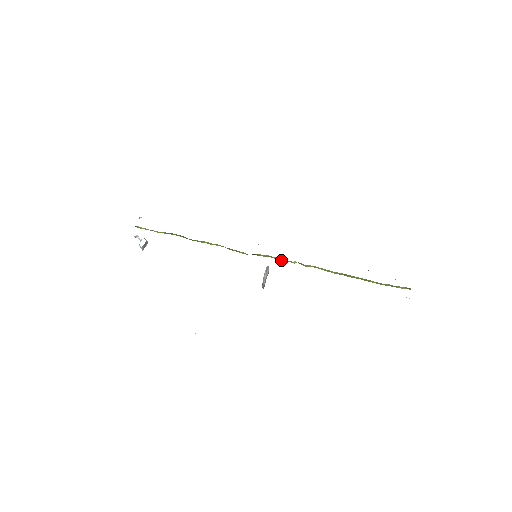
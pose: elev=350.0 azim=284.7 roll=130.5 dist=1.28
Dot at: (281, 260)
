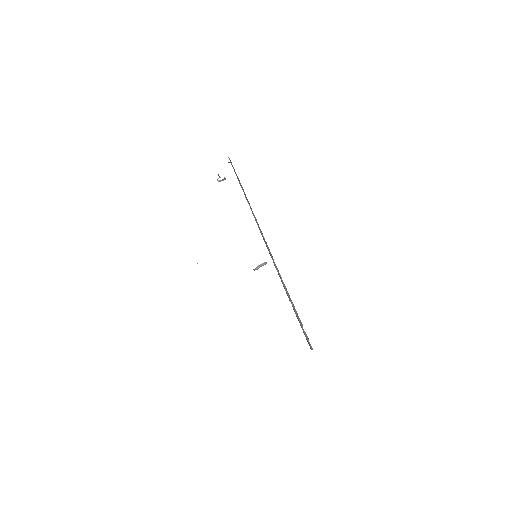
Dot at: occluded
